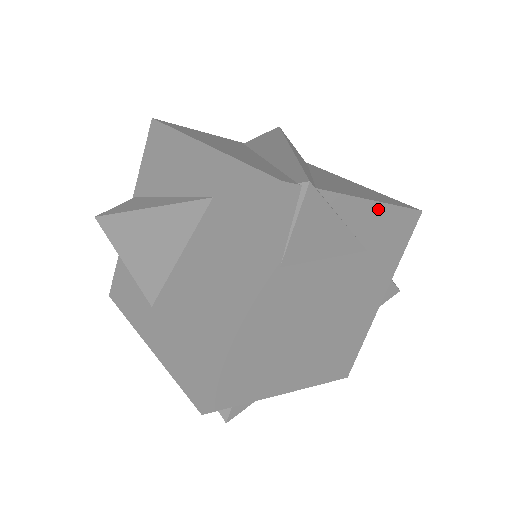
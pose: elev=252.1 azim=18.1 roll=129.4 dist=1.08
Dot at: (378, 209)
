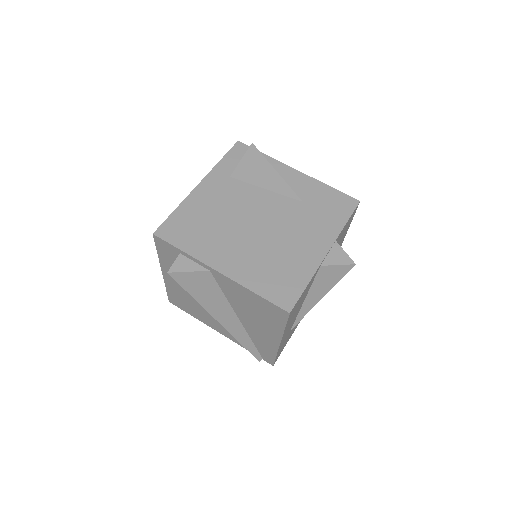
Dot at: (310, 181)
